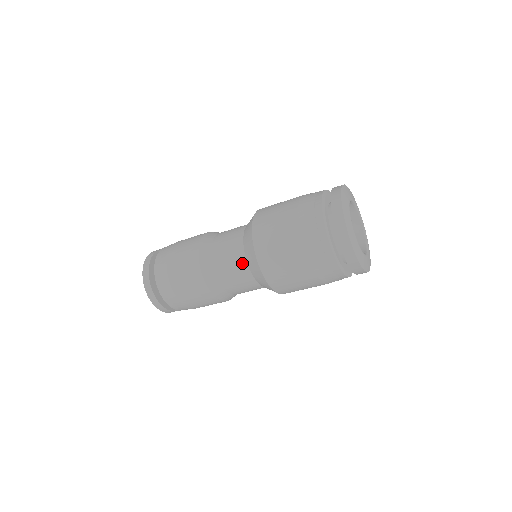
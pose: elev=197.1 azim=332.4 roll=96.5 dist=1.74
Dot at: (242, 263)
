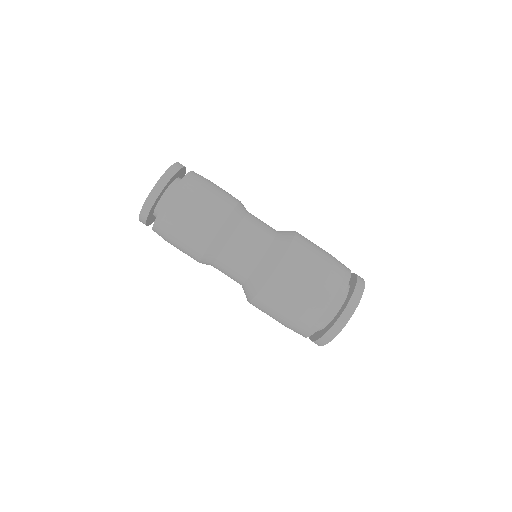
Dot at: (260, 251)
